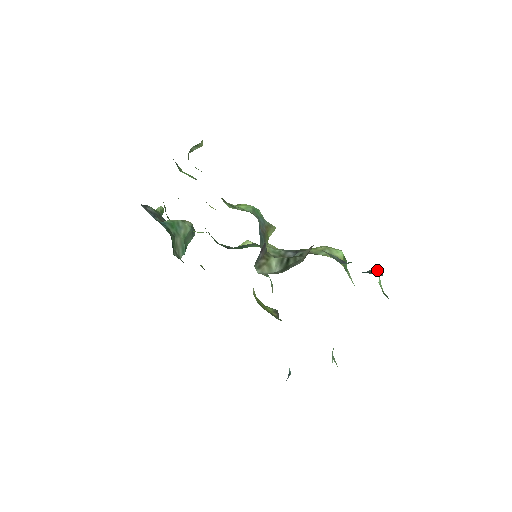
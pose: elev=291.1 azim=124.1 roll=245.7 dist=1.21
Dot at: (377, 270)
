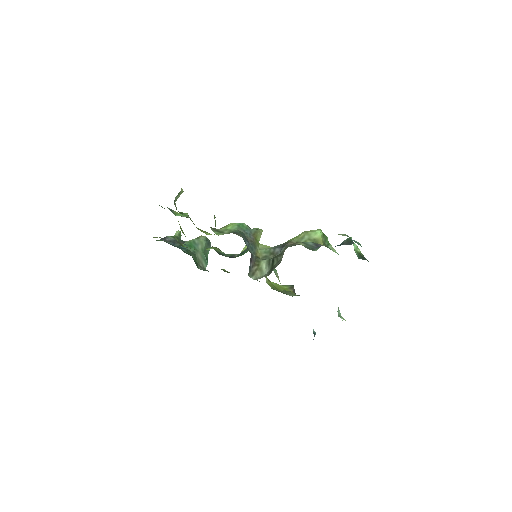
Dot at: (349, 239)
